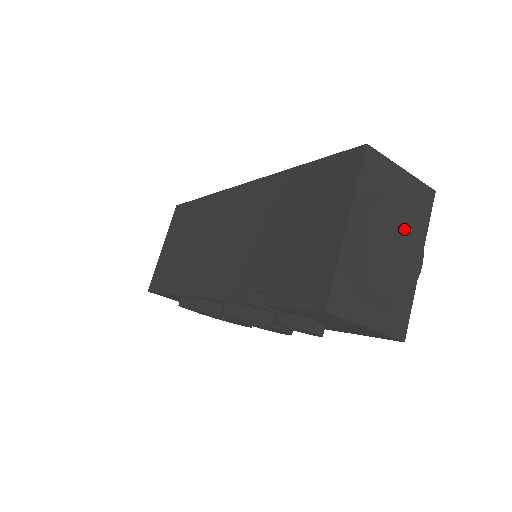
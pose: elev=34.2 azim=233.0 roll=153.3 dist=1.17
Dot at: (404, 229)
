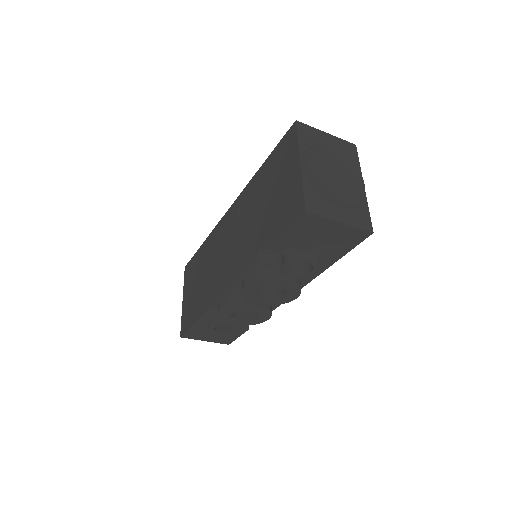
Dot at: (340, 161)
